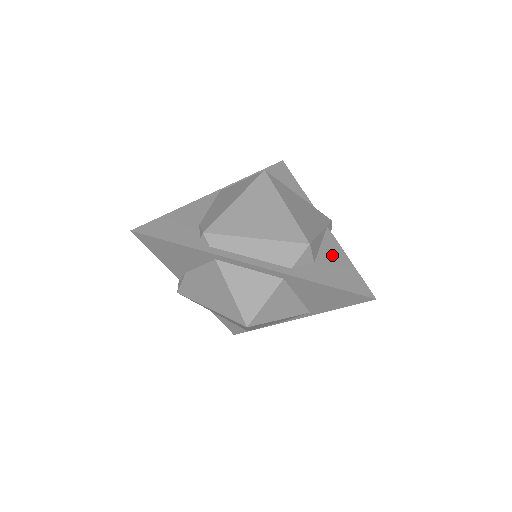
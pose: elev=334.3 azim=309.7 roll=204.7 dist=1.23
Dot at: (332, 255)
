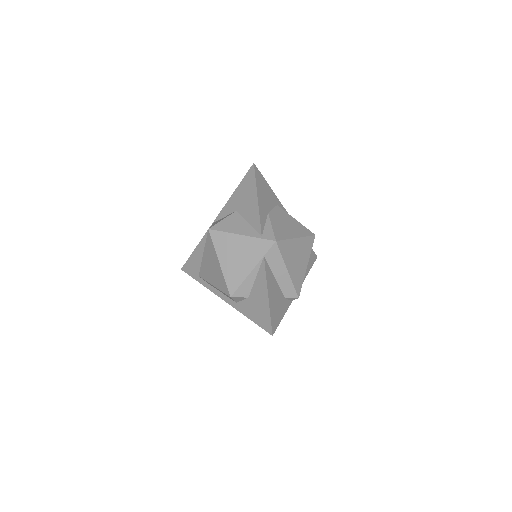
Dot at: (259, 290)
